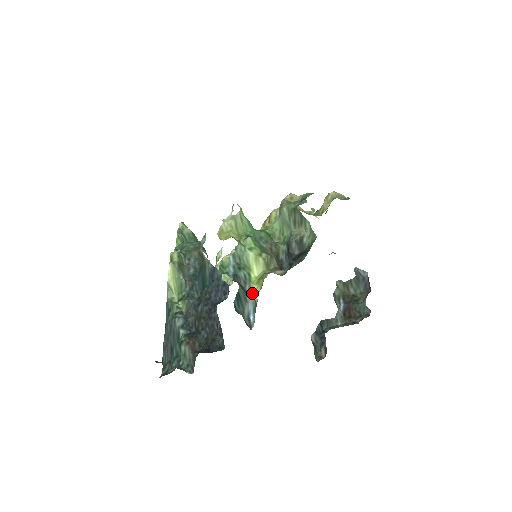
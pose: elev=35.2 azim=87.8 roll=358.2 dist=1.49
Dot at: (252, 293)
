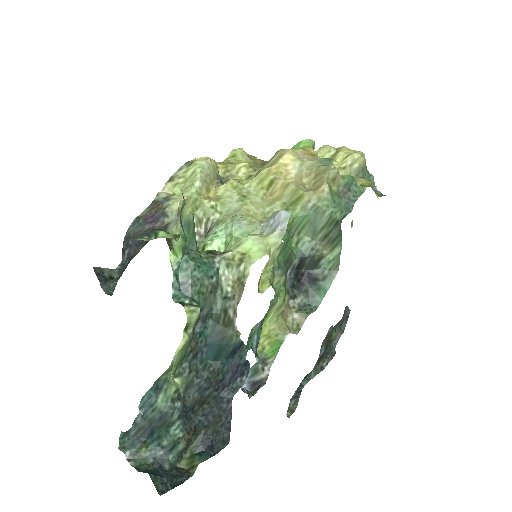
Dot at: (258, 350)
